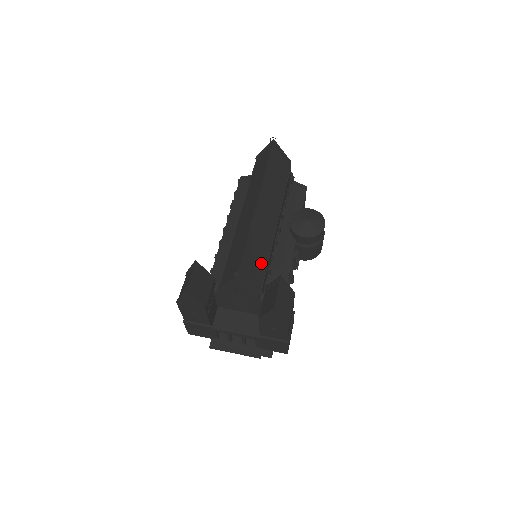
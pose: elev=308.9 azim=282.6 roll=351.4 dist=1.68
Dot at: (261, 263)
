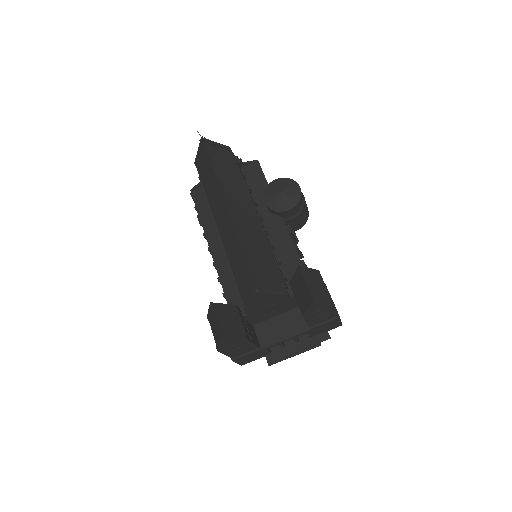
Dot at: (269, 263)
